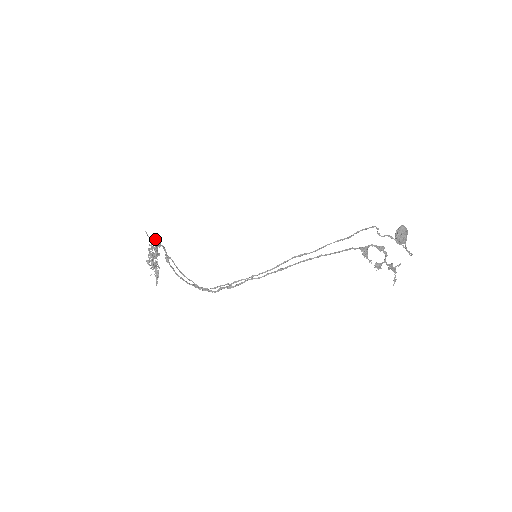
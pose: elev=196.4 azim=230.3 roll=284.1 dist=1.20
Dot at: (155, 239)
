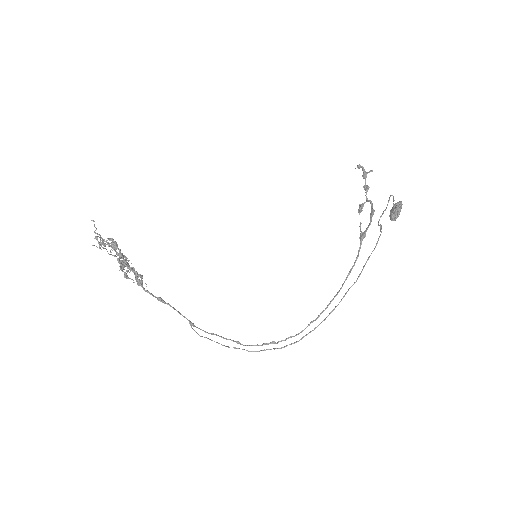
Dot at: (142, 285)
